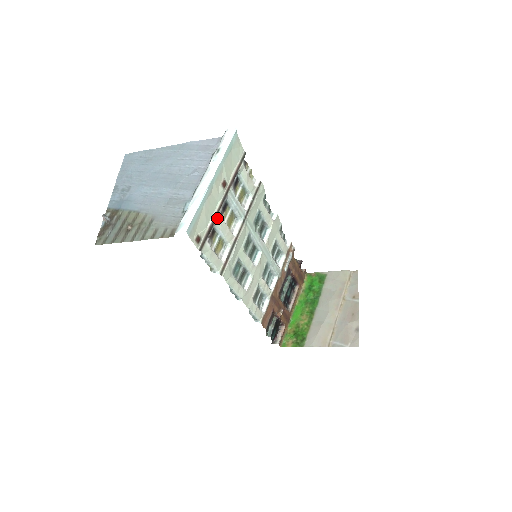
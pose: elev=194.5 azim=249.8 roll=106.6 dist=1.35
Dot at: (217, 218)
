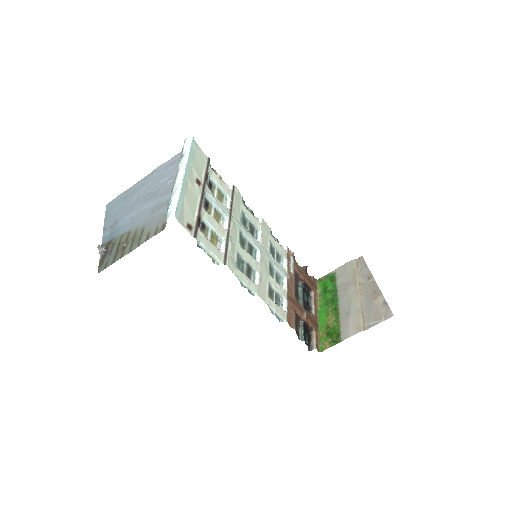
Dot at: (202, 211)
